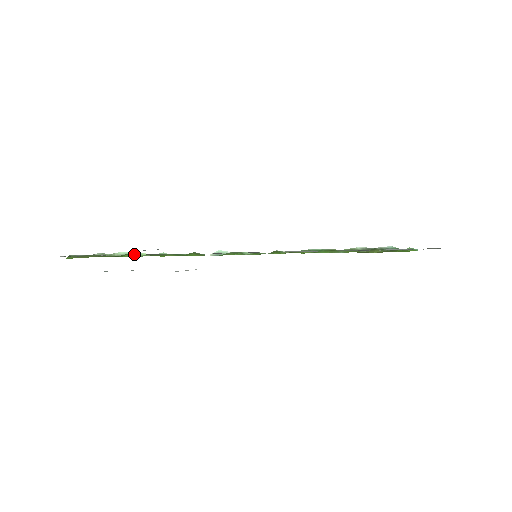
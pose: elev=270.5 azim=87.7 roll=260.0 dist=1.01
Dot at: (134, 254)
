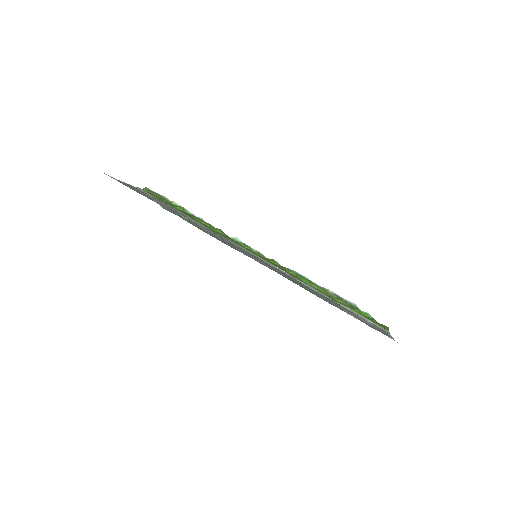
Dot at: (184, 209)
